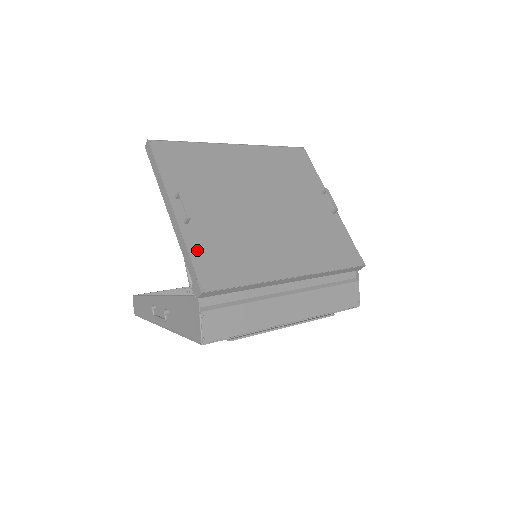
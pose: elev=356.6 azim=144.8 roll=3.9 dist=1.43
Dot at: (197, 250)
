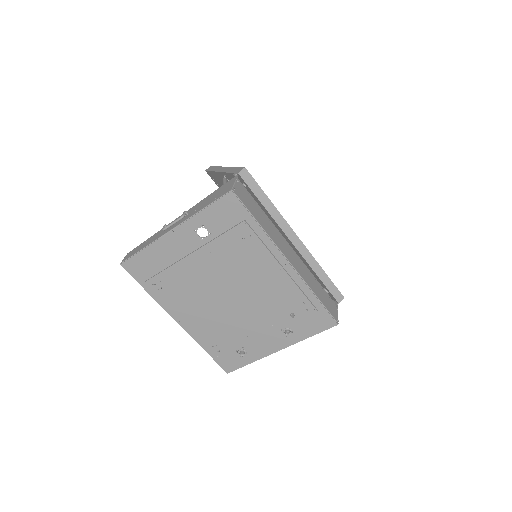
Dot at: occluded
